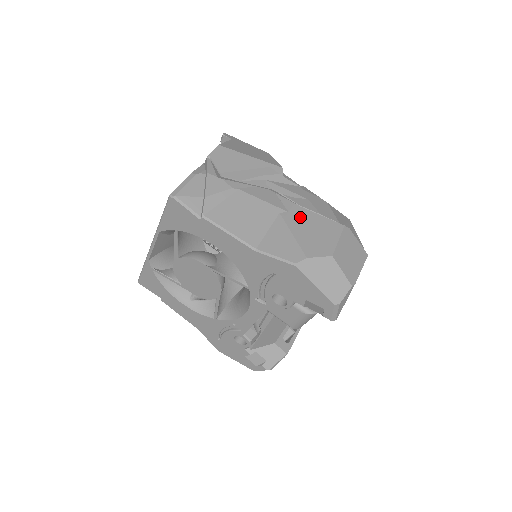
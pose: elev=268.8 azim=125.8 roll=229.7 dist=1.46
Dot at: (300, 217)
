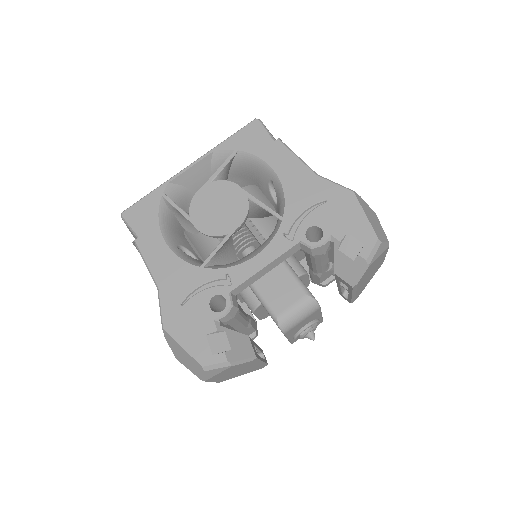
Dot at: occluded
